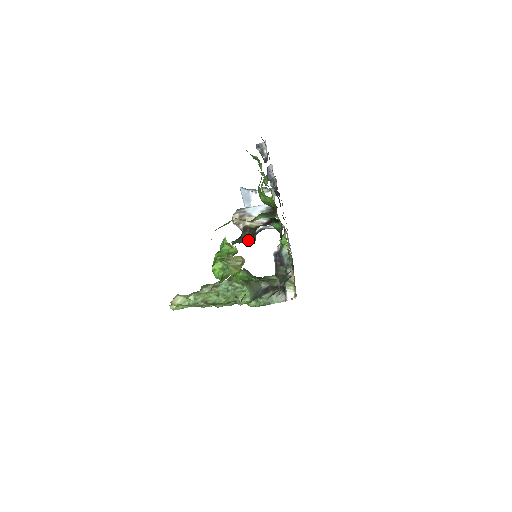
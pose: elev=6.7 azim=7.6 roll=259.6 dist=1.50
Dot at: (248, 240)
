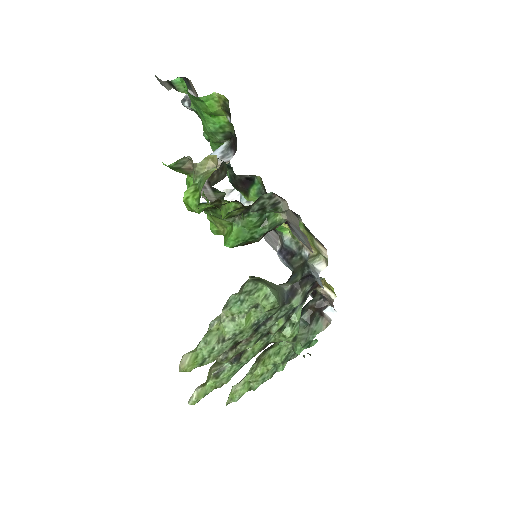
Dot at: (220, 180)
